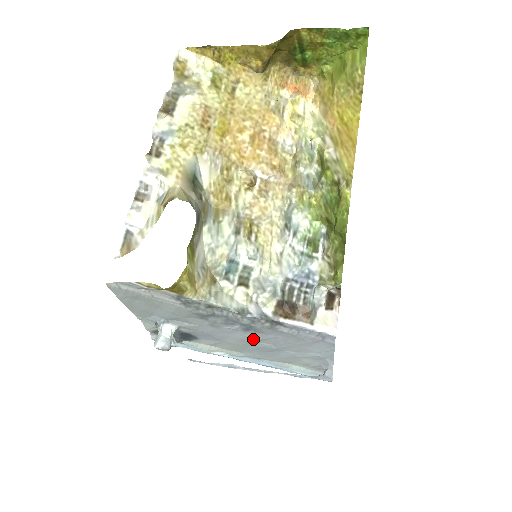
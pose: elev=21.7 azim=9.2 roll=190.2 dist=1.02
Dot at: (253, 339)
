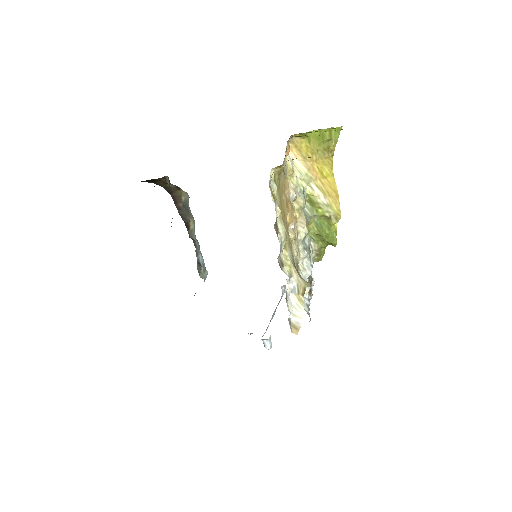
Dot at: occluded
